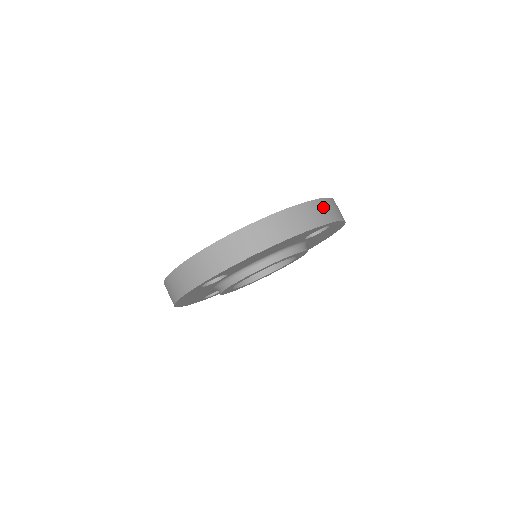
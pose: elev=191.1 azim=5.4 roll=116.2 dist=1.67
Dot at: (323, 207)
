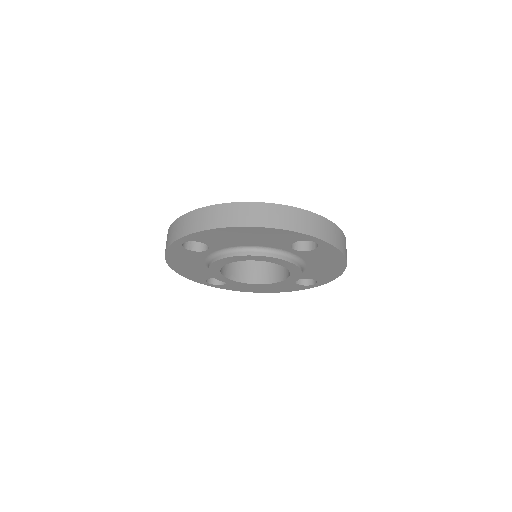
Dot at: (314, 221)
